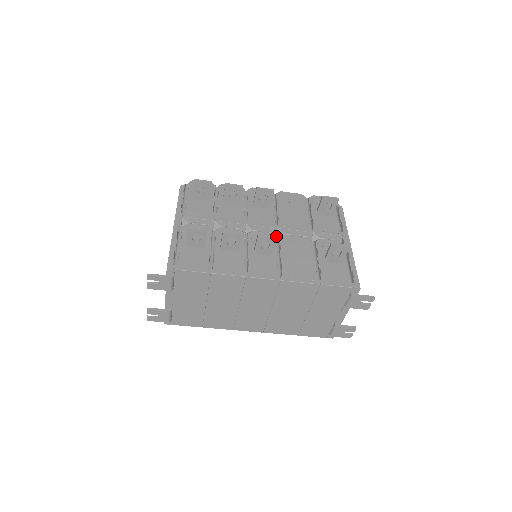
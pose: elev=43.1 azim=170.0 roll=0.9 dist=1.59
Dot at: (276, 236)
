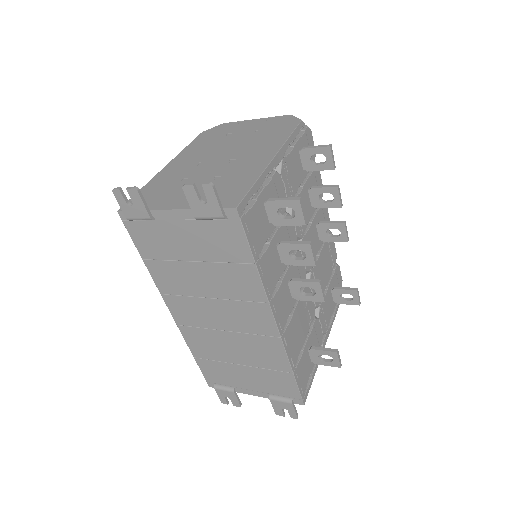
Dot at: occluded
